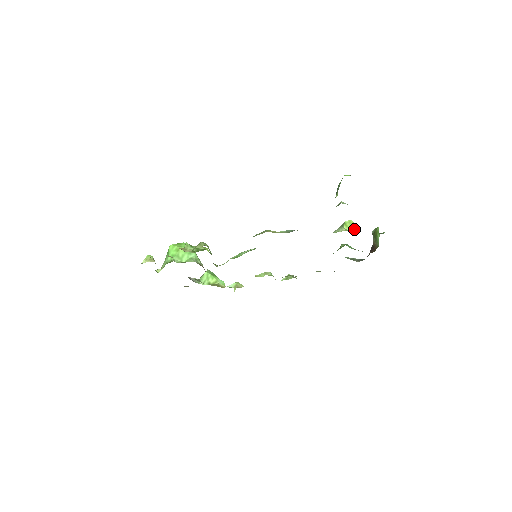
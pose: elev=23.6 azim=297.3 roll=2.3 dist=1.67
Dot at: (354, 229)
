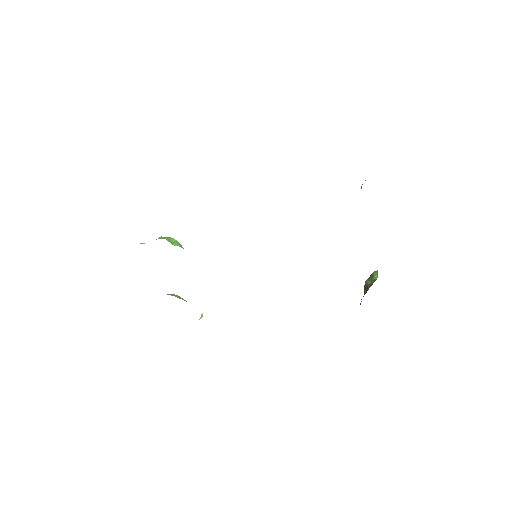
Dot at: occluded
